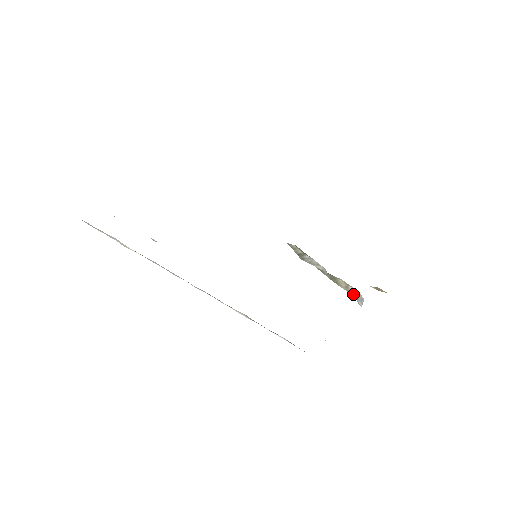
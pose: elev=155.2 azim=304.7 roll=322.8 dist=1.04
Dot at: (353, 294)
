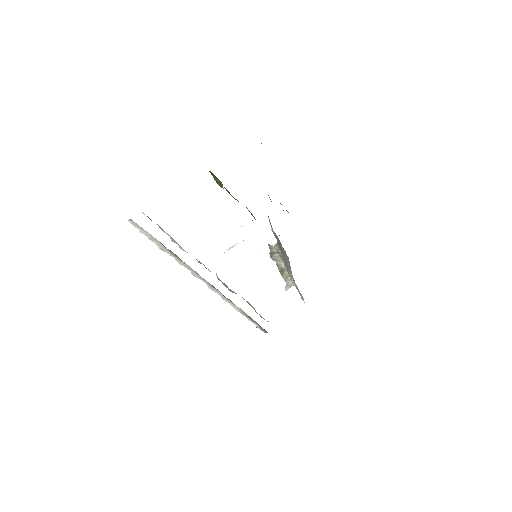
Dot at: (287, 282)
